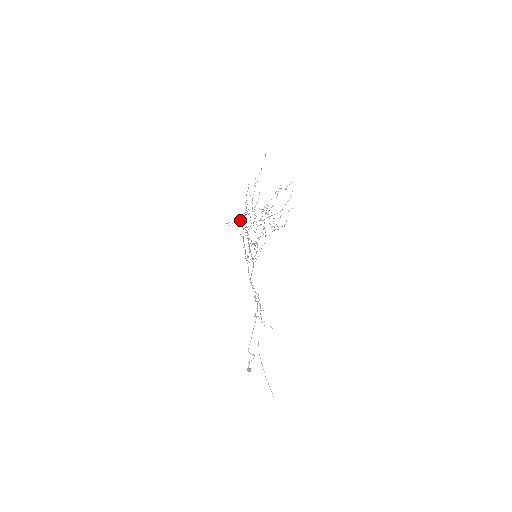
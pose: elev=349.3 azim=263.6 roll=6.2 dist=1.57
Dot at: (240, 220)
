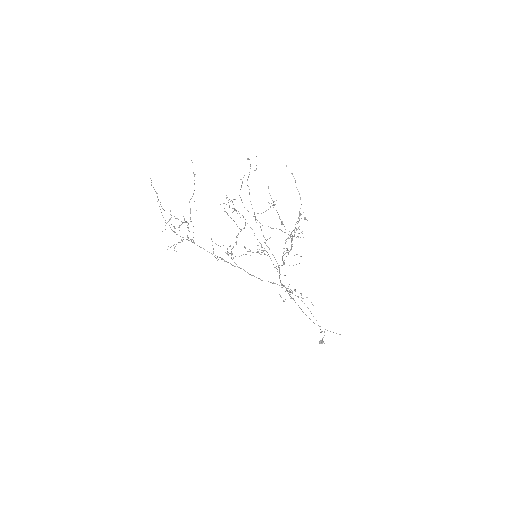
Dot at: occluded
